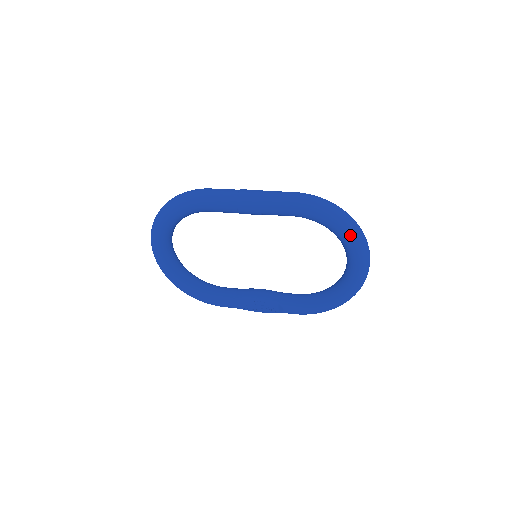
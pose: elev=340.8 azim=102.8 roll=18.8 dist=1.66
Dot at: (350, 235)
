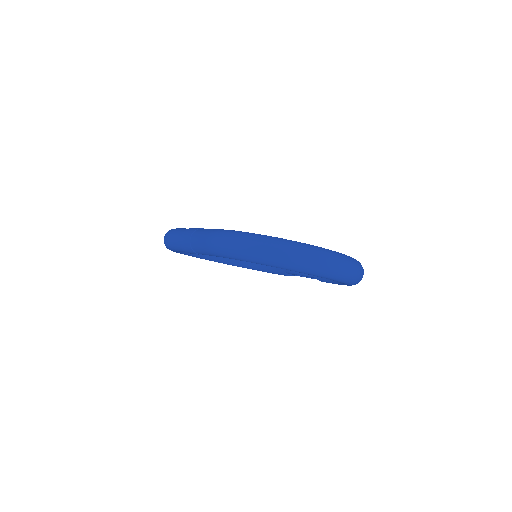
Dot at: (275, 266)
